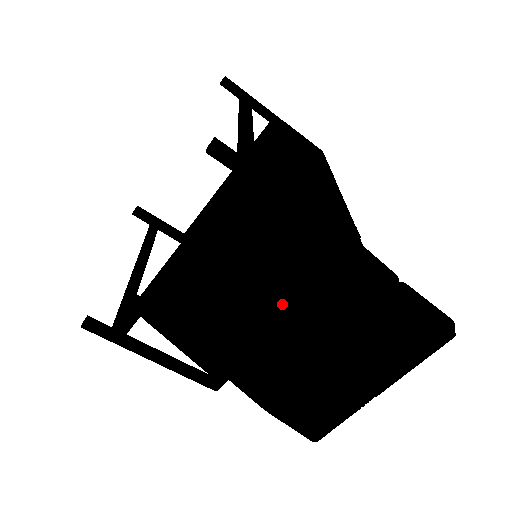
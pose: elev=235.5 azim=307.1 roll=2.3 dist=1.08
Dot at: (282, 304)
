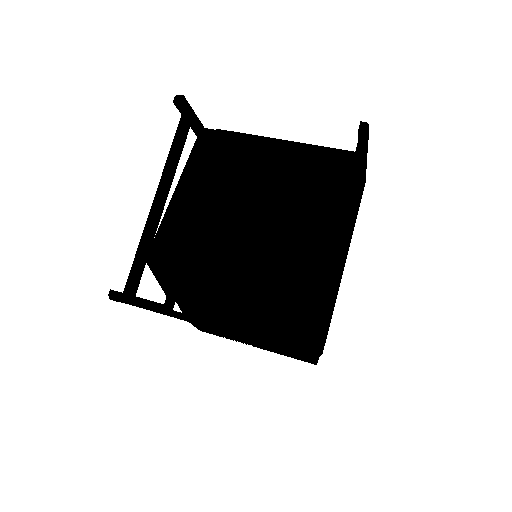
Dot at: (251, 321)
